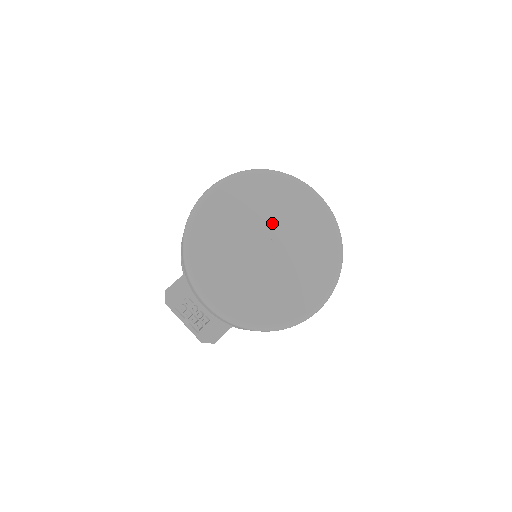
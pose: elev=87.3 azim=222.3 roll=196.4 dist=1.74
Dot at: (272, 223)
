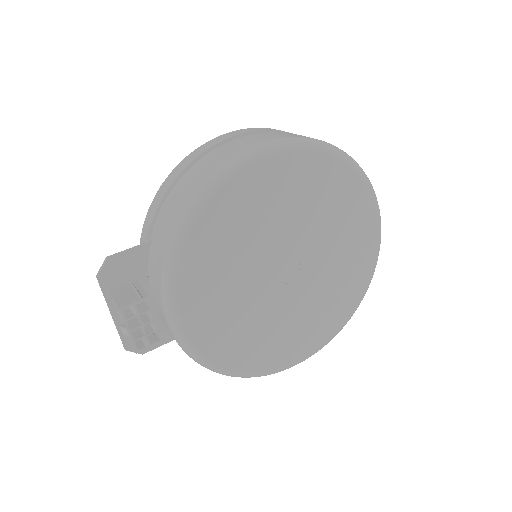
Dot at: (313, 239)
